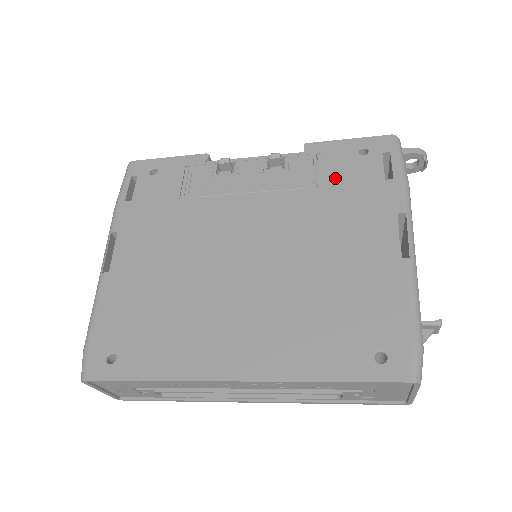
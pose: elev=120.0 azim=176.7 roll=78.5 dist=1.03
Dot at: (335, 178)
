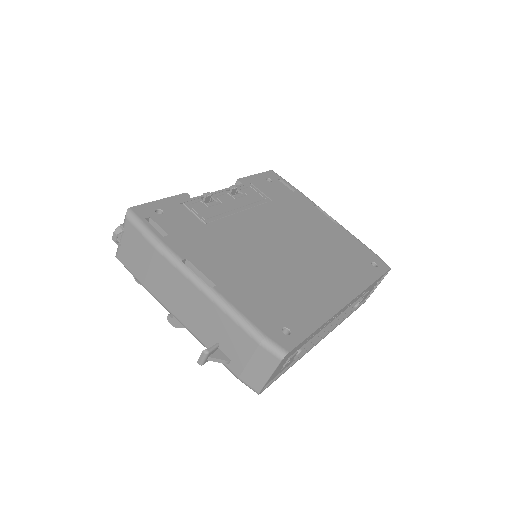
Dot at: (273, 195)
